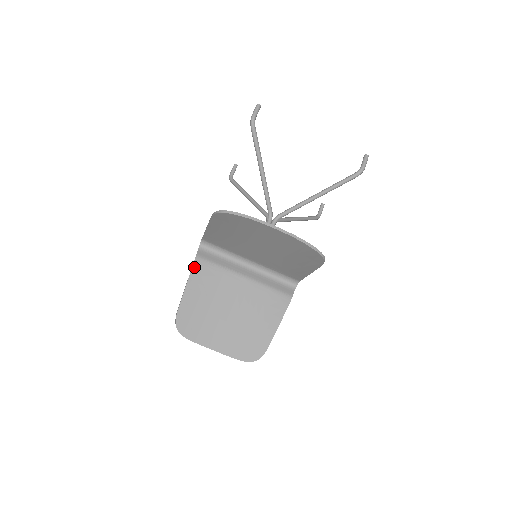
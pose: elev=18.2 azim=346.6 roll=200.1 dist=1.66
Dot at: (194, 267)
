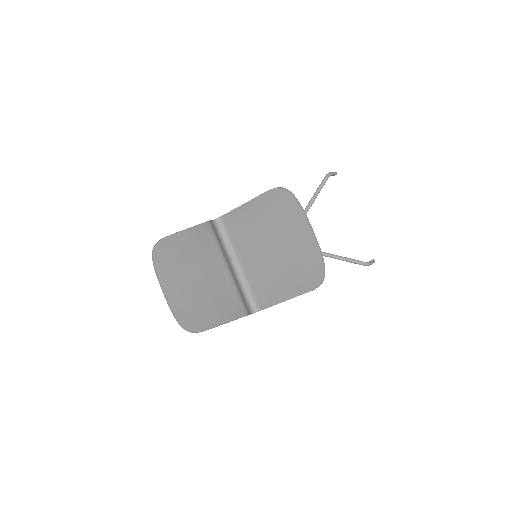
Dot at: (203, 224)
